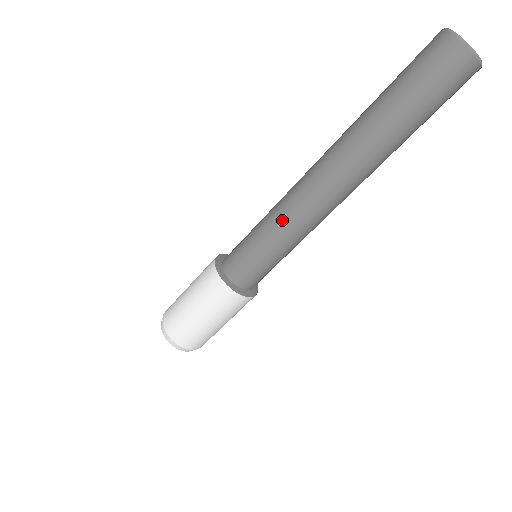
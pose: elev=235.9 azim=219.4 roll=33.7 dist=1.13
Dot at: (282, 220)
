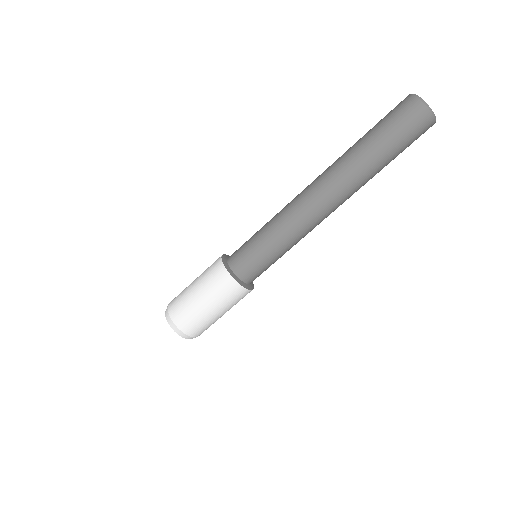
Dot at: (279, 219)
